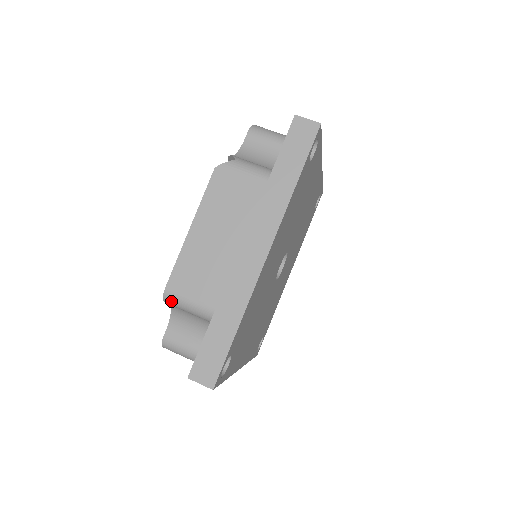
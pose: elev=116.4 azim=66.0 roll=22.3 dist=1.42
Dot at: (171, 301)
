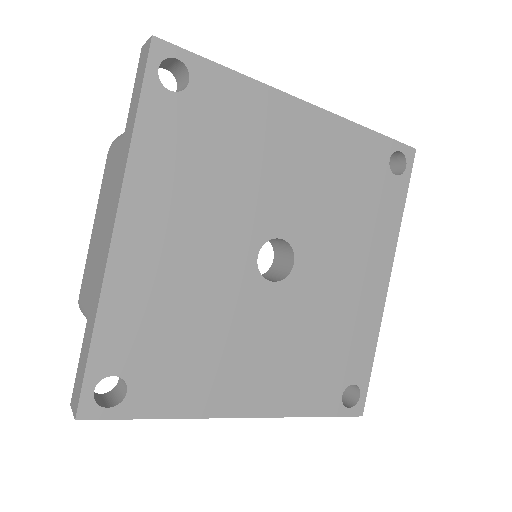
Dot at: occluded
